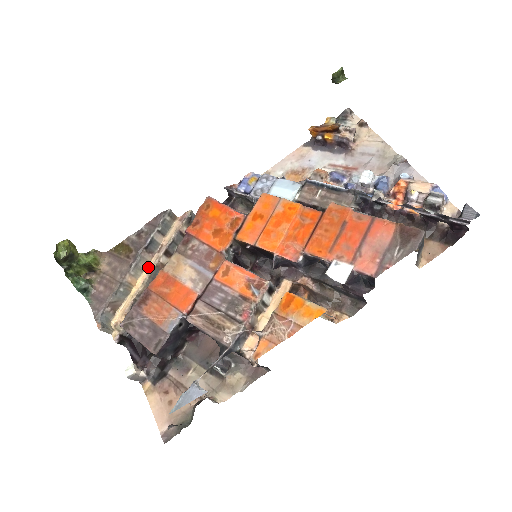
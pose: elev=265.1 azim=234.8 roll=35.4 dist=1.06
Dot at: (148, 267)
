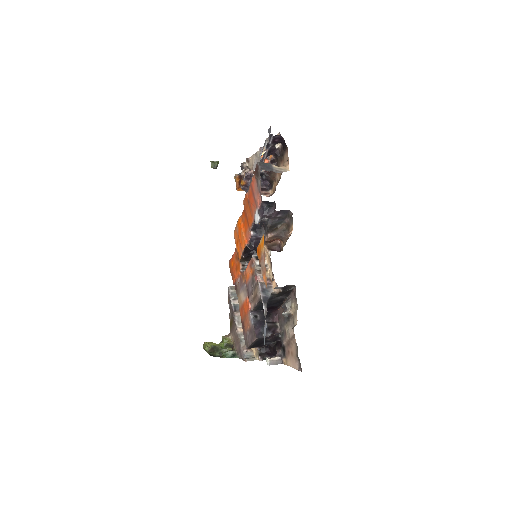
Dot at: occluded
